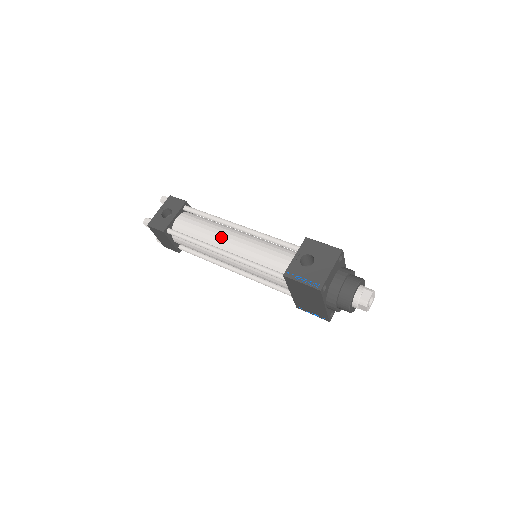
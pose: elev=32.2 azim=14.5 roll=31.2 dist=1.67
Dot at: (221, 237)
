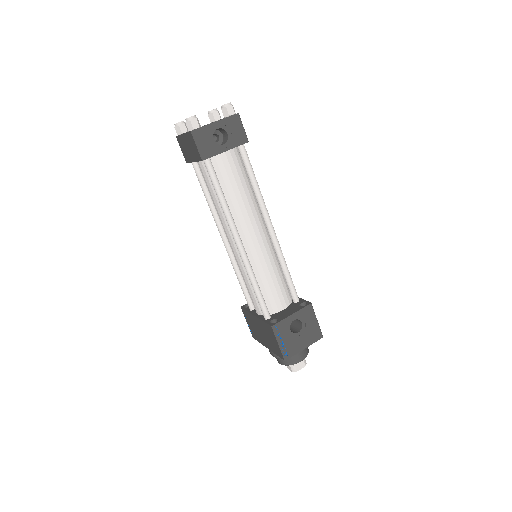
Dot at: (249, 223)
